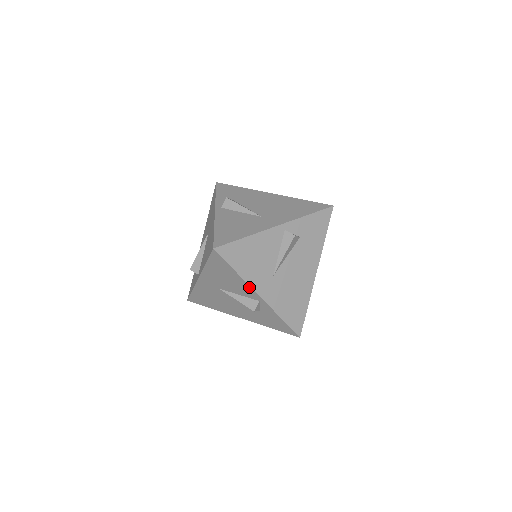
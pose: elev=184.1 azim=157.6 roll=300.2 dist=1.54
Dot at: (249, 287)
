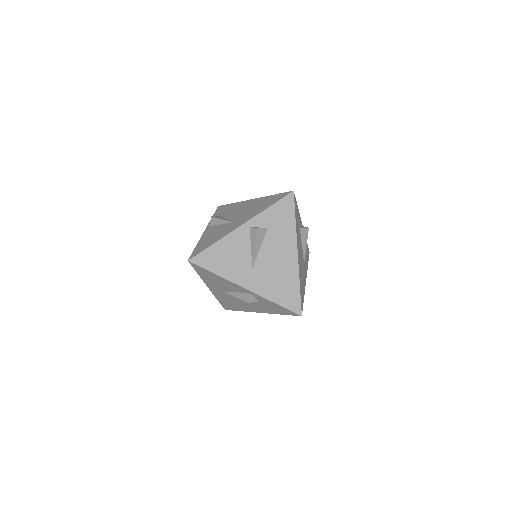
Dot at: (233, 283)
